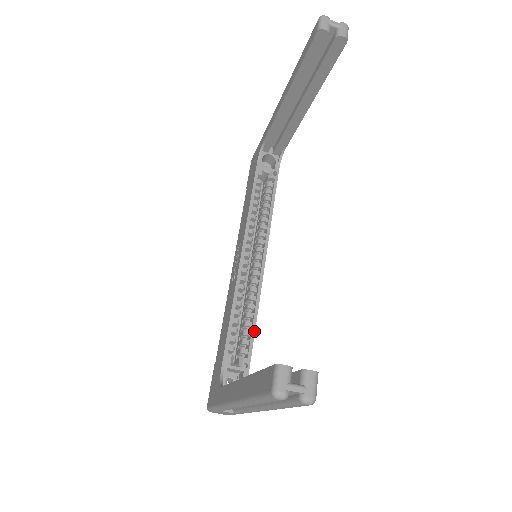
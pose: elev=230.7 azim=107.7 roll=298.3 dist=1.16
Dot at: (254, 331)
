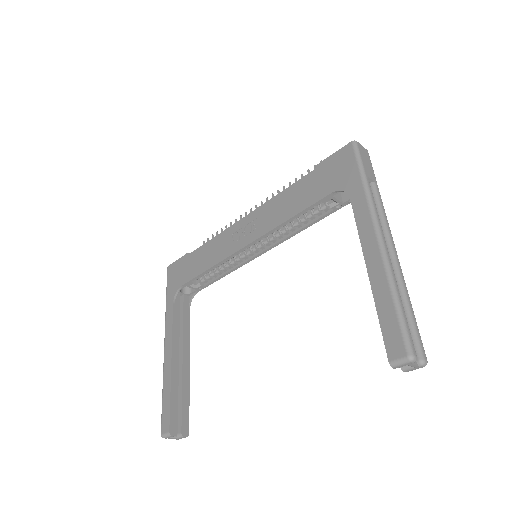
Dot at: (219, 279)
